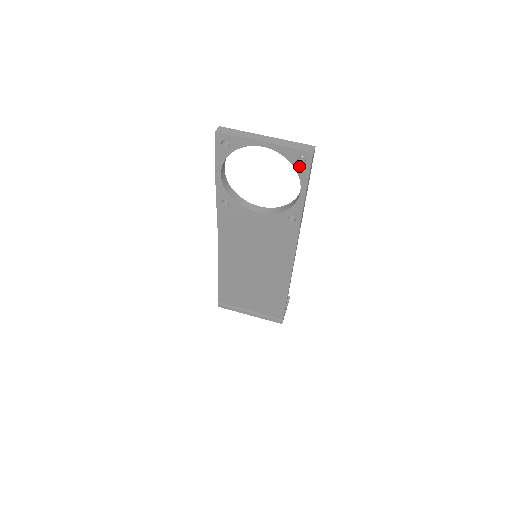
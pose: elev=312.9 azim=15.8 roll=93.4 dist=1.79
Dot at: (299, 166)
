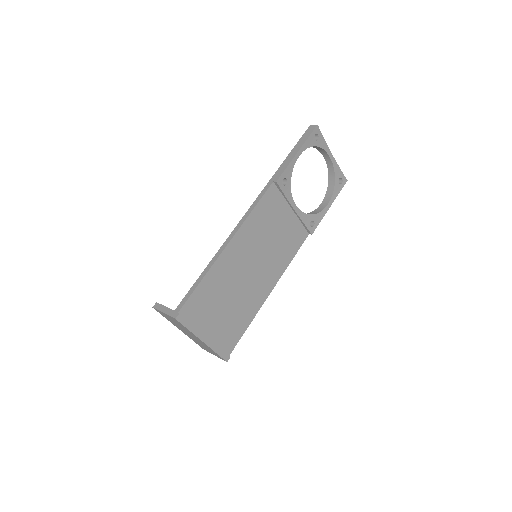
Dot at: (337, 184)
